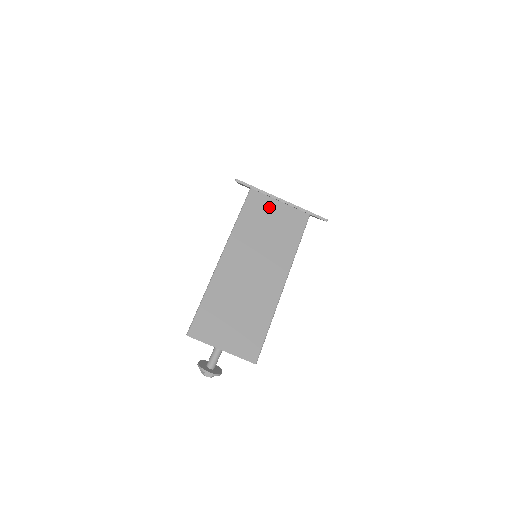
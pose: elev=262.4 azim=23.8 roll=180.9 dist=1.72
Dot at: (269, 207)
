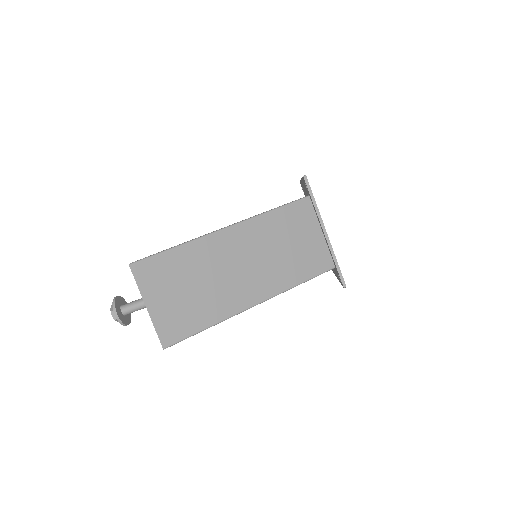
Dot at: (309, 227)
